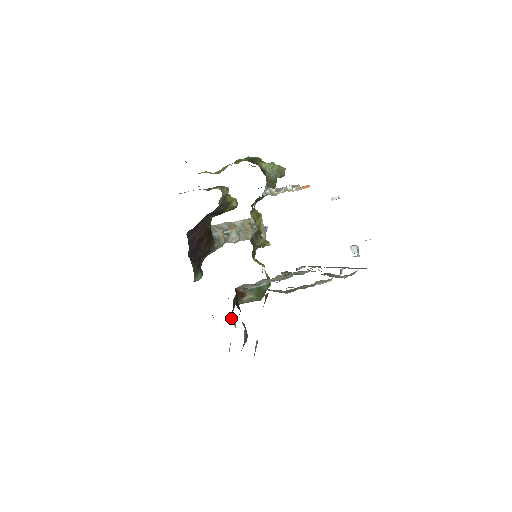
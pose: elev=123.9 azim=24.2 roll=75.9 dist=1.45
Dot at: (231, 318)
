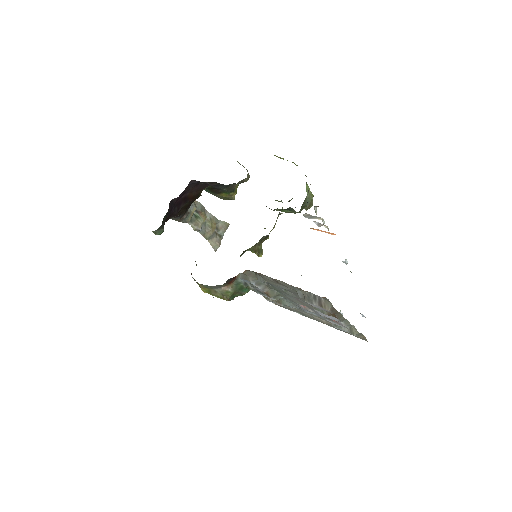
Dot at: occluded
